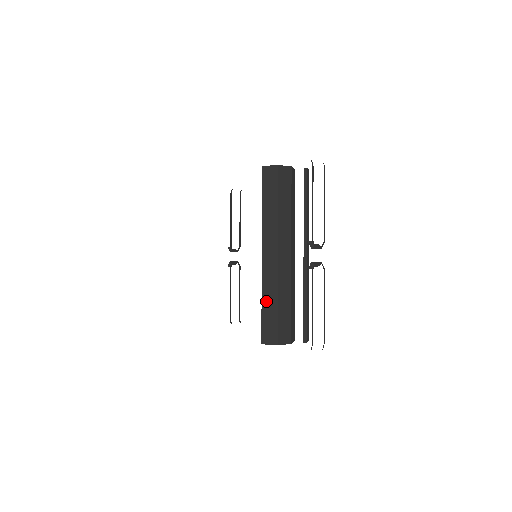
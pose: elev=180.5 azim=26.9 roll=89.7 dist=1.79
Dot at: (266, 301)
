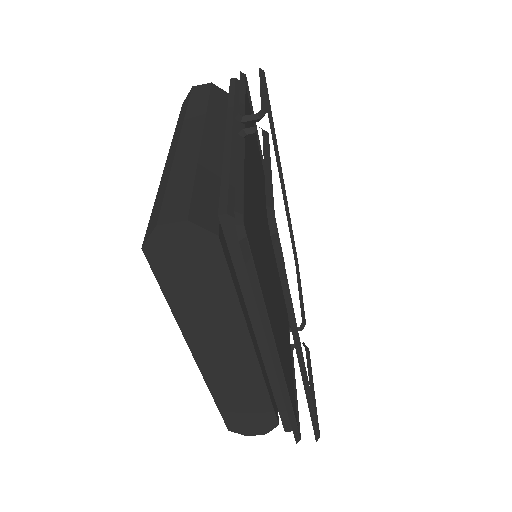
Dot at: (159, 193)
